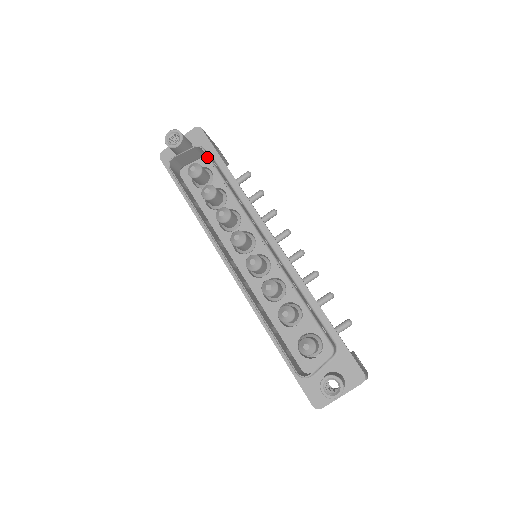
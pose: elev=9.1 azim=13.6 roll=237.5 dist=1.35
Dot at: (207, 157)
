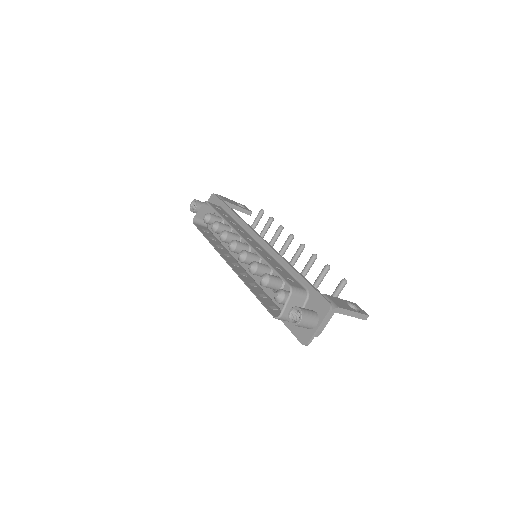
Dot at: occluded
